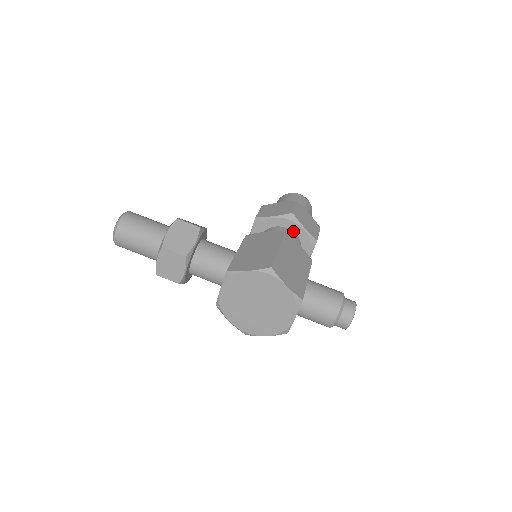
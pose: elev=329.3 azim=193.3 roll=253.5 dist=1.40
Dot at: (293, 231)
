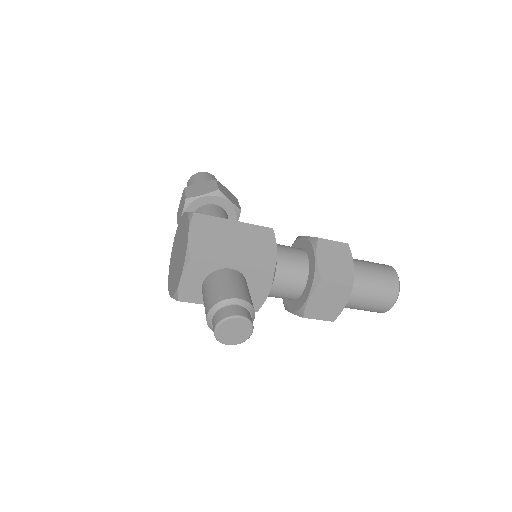
Dot at: (309, 258)
